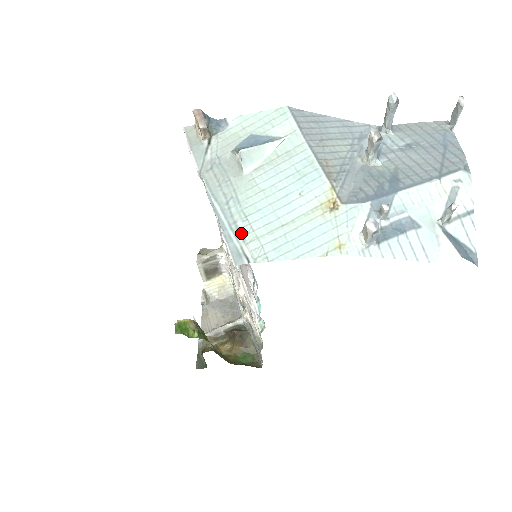
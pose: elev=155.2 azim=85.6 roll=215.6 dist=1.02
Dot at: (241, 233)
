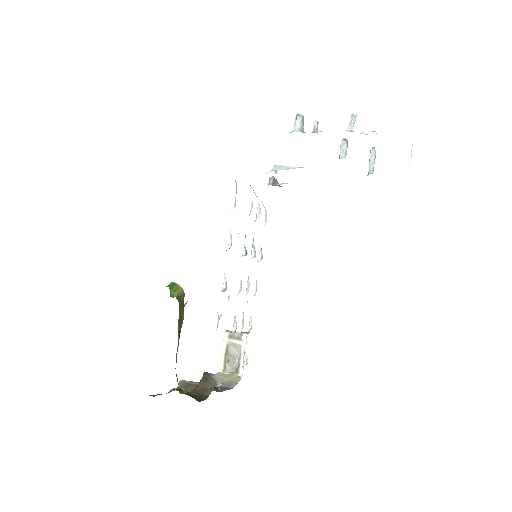
Dot at: occluded
